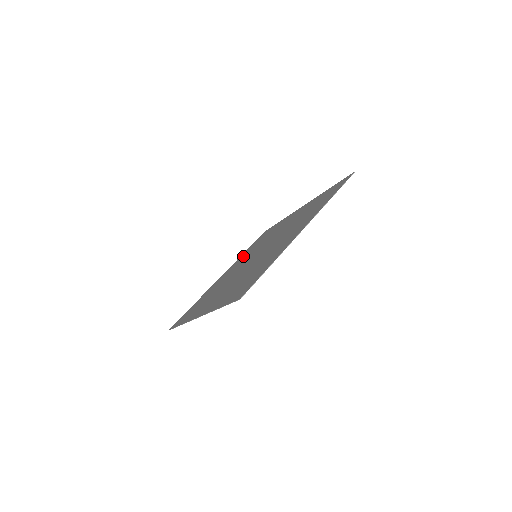
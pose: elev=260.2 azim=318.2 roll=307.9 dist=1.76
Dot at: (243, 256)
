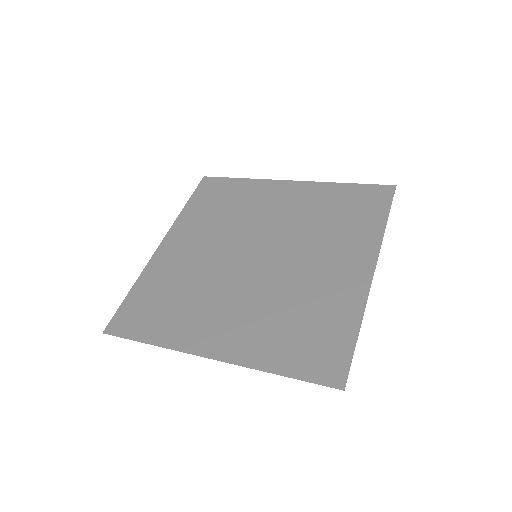
Dot at: (315, 198)
